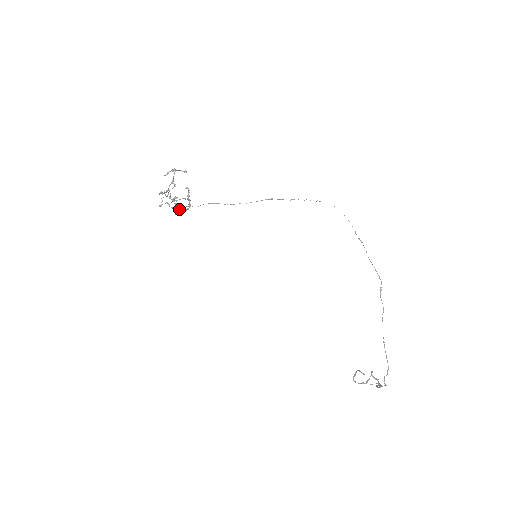
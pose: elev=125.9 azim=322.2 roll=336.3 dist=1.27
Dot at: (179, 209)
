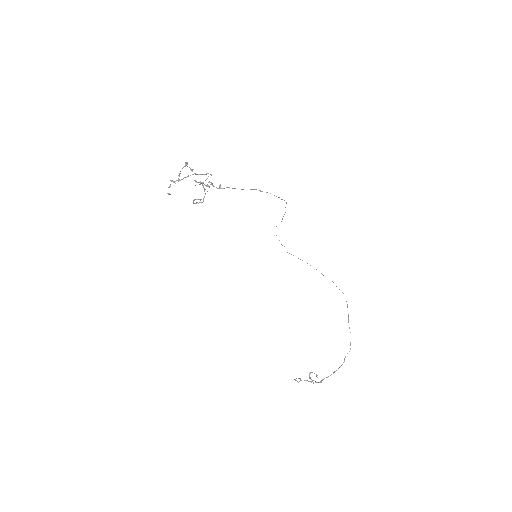
Dot at: (194, 199)
